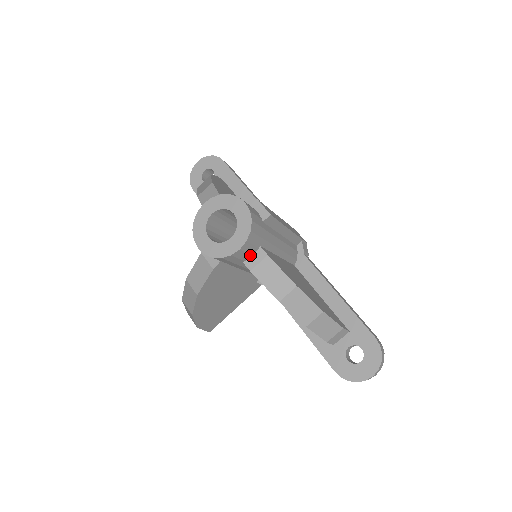
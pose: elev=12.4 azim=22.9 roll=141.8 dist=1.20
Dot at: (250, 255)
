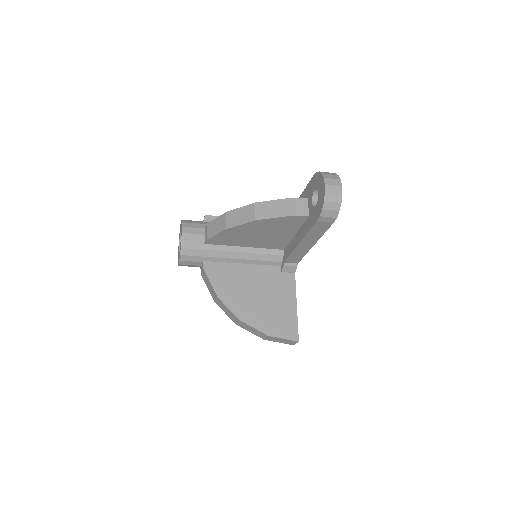
Dot at: (202, 235)
